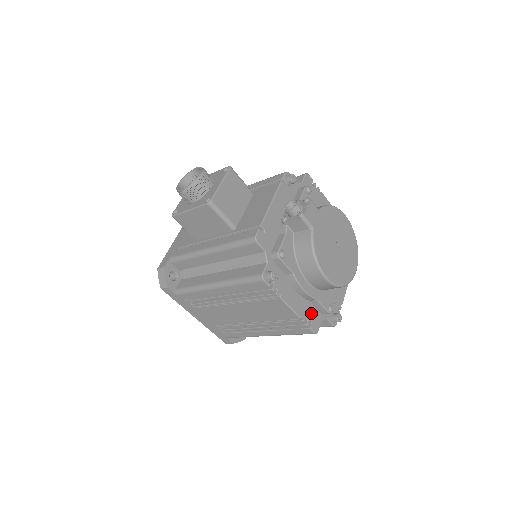
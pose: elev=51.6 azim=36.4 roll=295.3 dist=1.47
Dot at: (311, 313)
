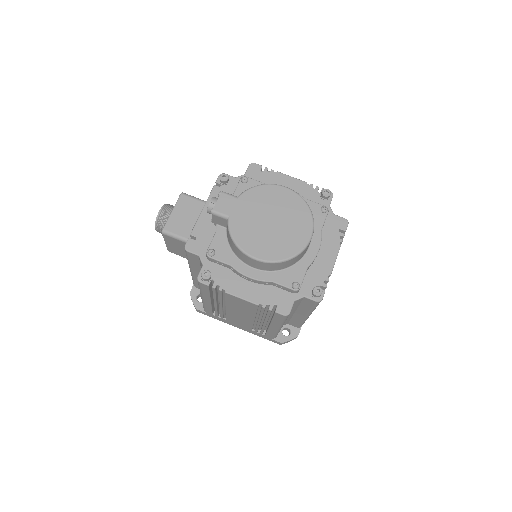
Dot at: (275, 296)
